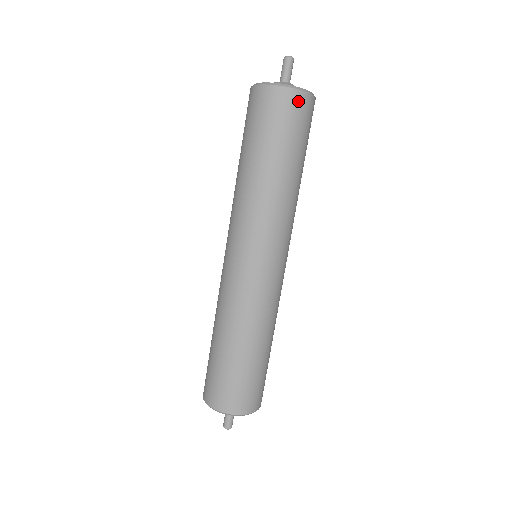
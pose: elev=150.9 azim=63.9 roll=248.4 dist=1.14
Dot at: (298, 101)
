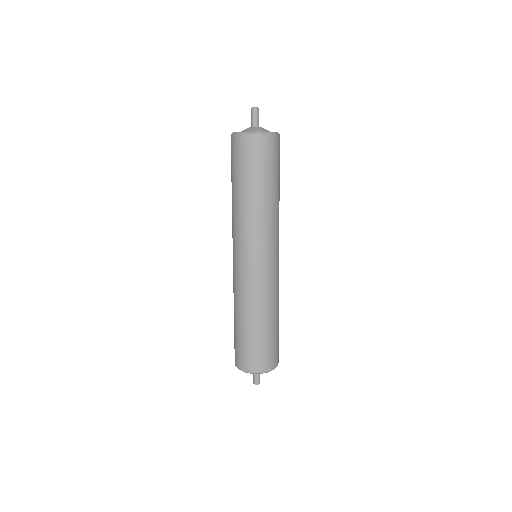
Dot at: (273, 142)
